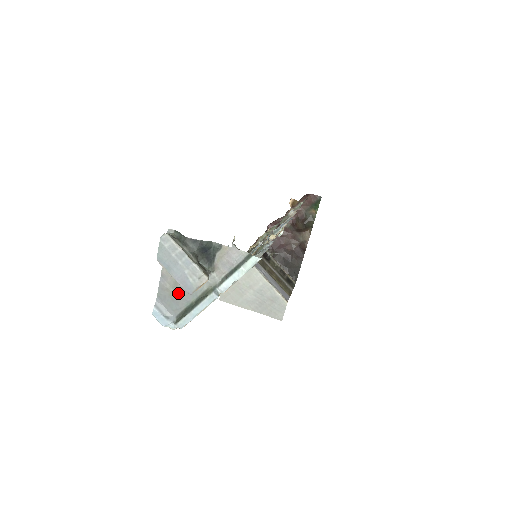
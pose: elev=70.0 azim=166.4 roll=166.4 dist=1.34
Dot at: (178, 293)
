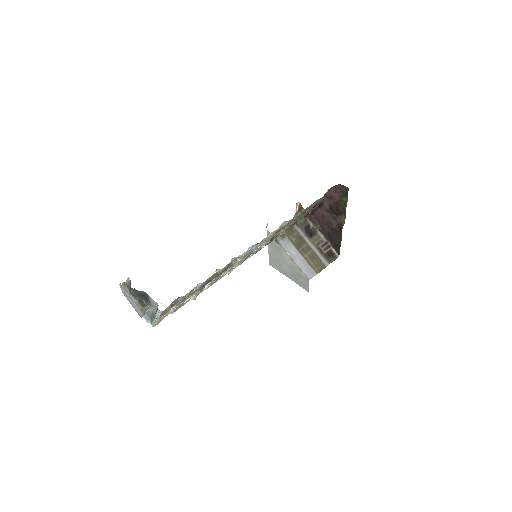
Dot at: occluded
